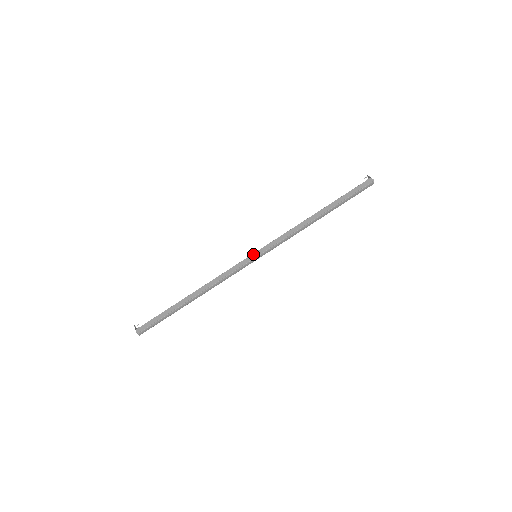
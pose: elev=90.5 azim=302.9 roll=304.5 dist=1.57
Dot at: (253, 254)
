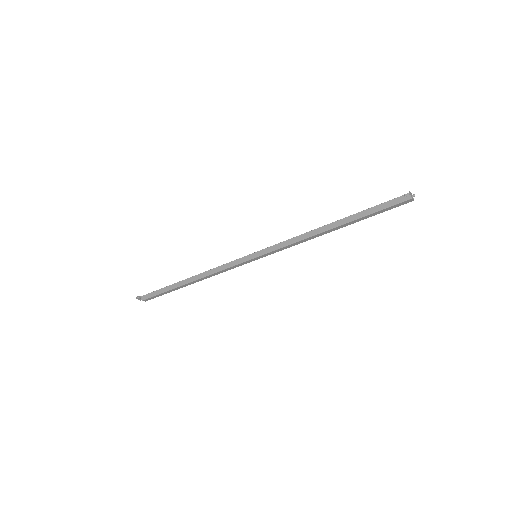
Dot at: (254, 259)
